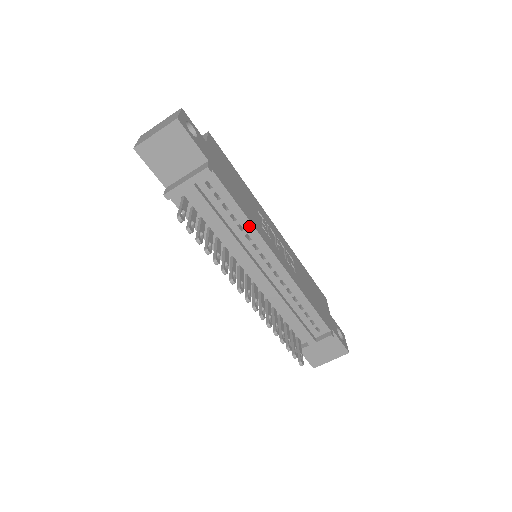
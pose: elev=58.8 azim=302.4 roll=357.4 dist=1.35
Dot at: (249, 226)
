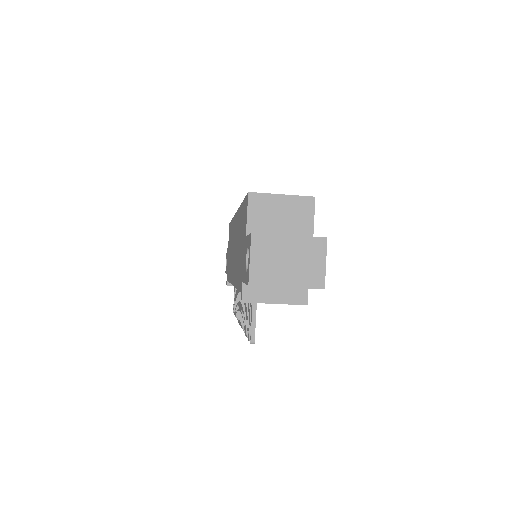
Dot at: occluded
